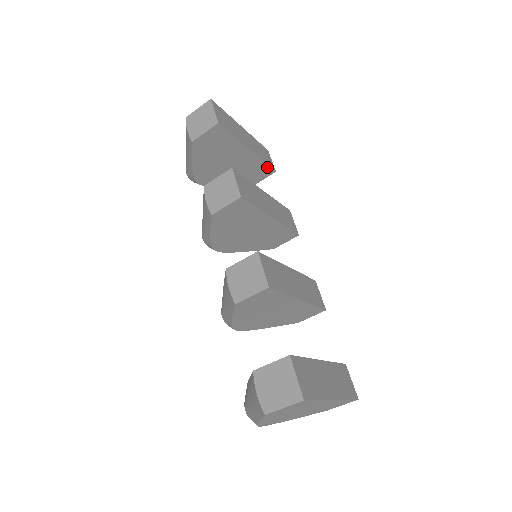
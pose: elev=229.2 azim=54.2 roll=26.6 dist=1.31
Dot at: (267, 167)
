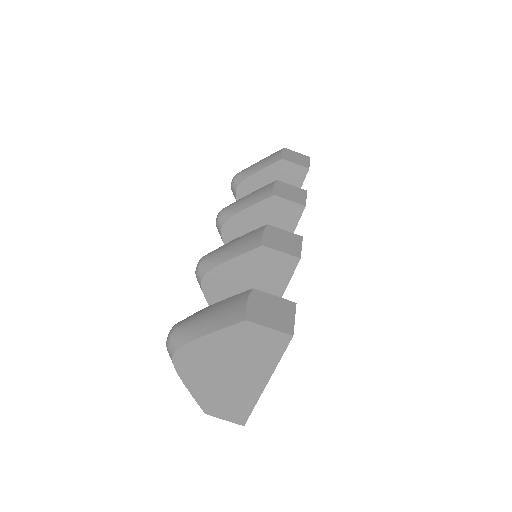
Dot at: occluded
